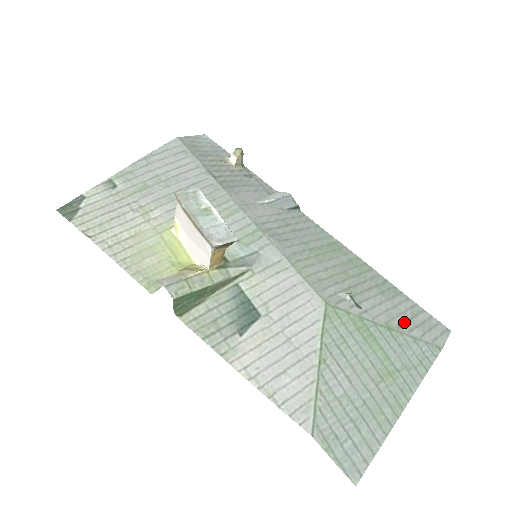
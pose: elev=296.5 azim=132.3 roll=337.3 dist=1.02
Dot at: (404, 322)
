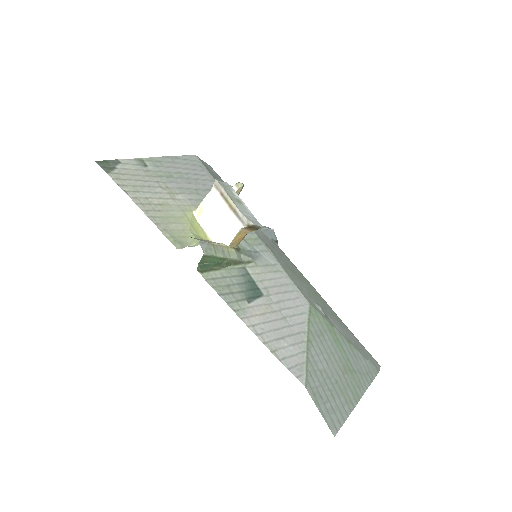
Dot at: (355, 343)
